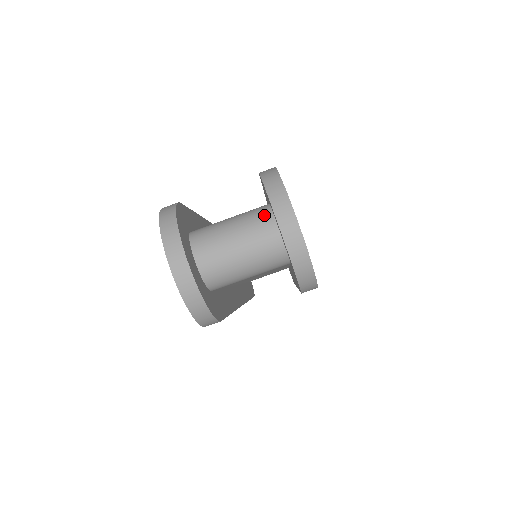
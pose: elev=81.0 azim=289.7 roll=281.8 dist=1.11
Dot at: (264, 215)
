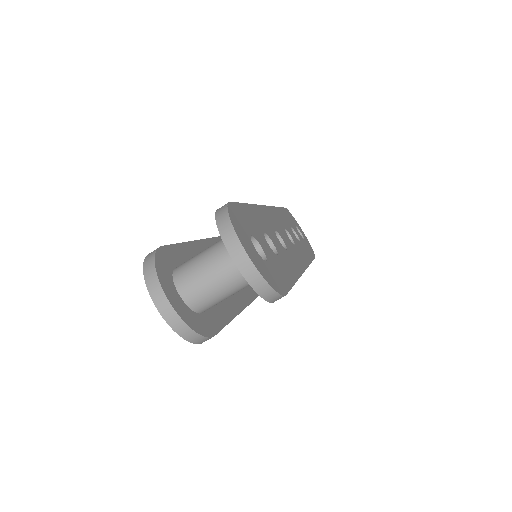
Dot at: occluded
